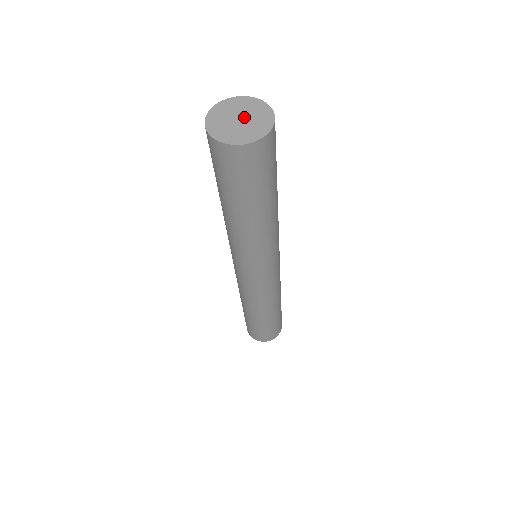
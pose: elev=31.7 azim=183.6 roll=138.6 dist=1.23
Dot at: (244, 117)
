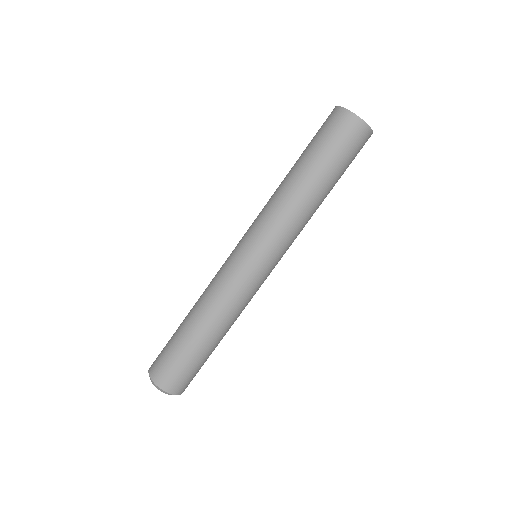
Dot at: occluded
